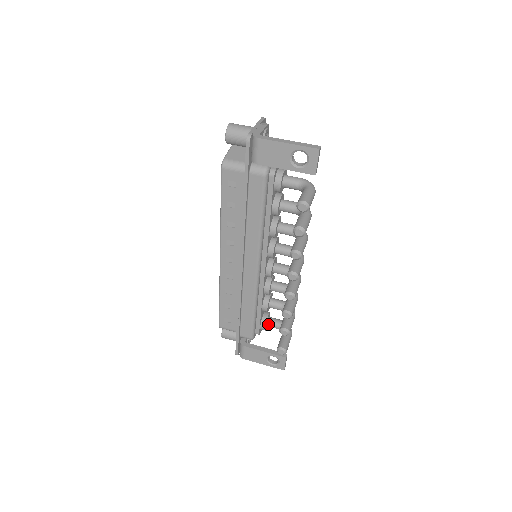
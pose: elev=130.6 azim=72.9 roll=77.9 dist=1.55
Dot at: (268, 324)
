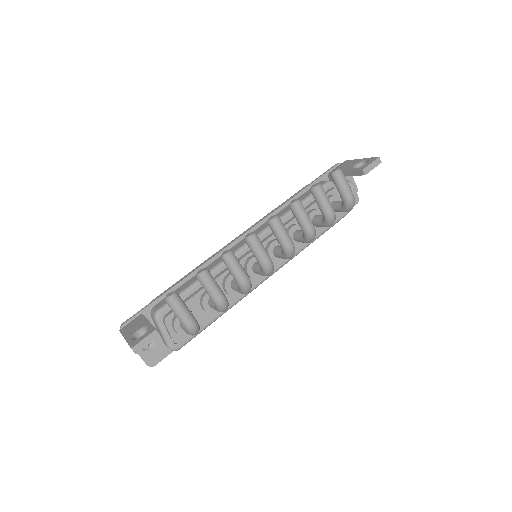
Dot at: occluded
